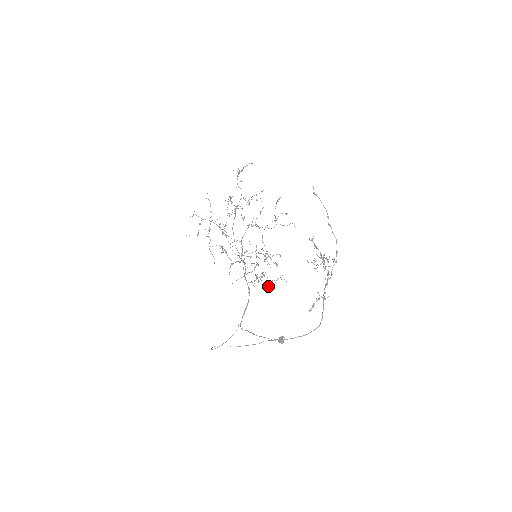
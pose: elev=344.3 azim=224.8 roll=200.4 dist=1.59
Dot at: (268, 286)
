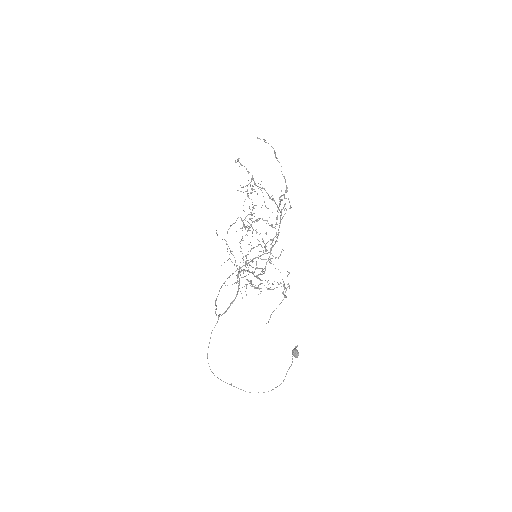
Dot at: (284, 296)
